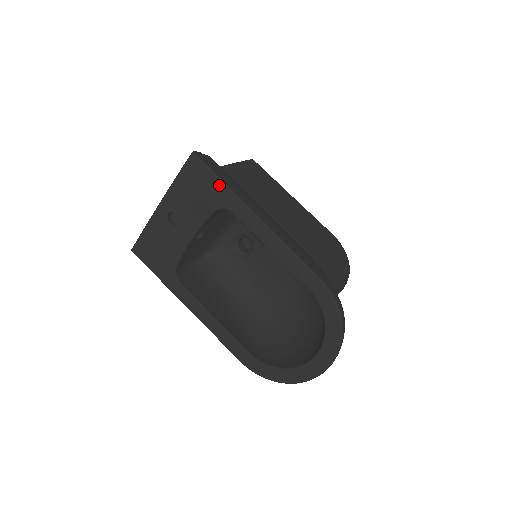
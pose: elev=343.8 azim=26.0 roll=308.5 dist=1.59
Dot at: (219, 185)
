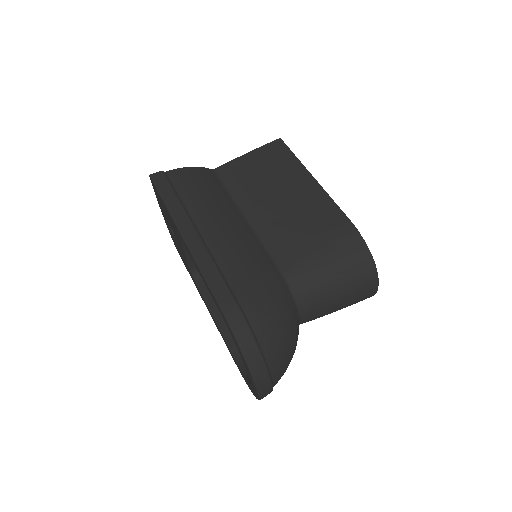
Dot at: (164, 205)
